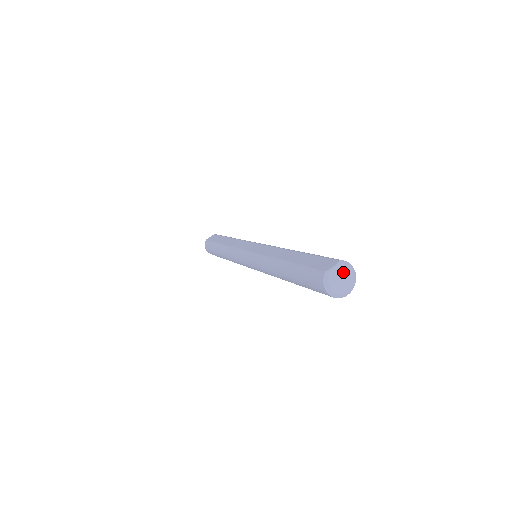
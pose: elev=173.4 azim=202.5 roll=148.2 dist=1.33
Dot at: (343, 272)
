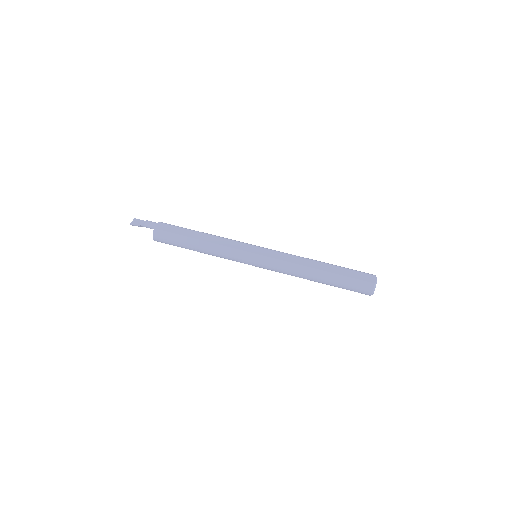
Dot at: occluded
